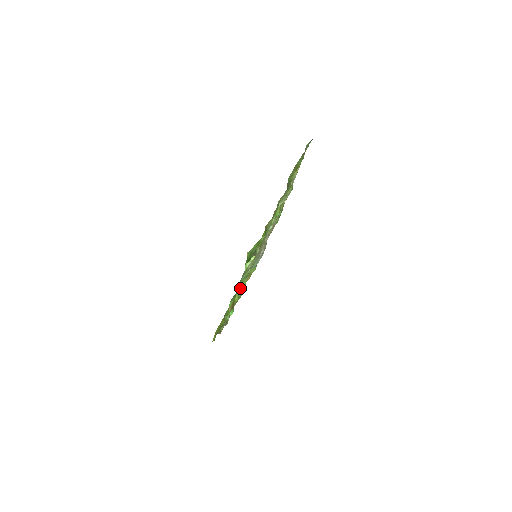
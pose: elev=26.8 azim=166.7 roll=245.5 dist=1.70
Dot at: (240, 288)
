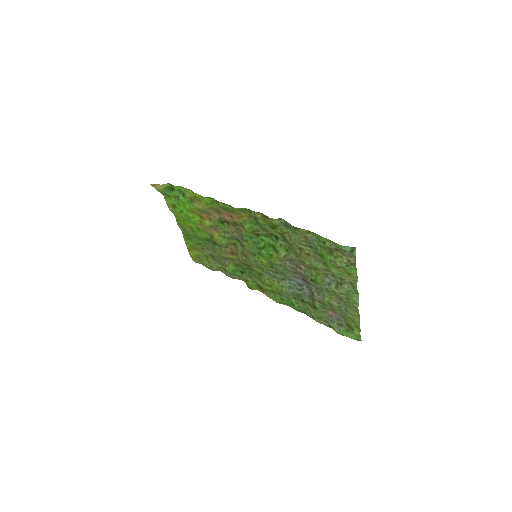
Dot at: (263, 282)
